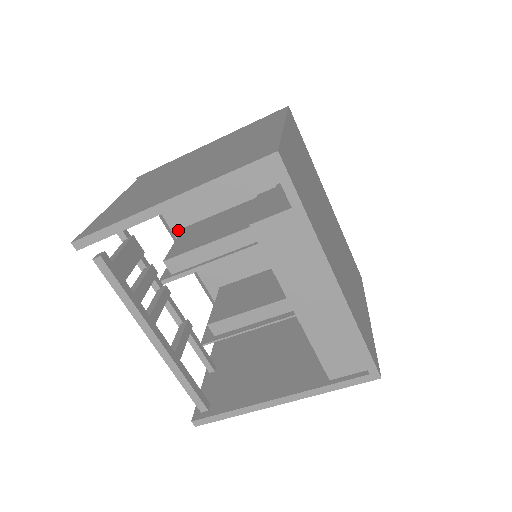
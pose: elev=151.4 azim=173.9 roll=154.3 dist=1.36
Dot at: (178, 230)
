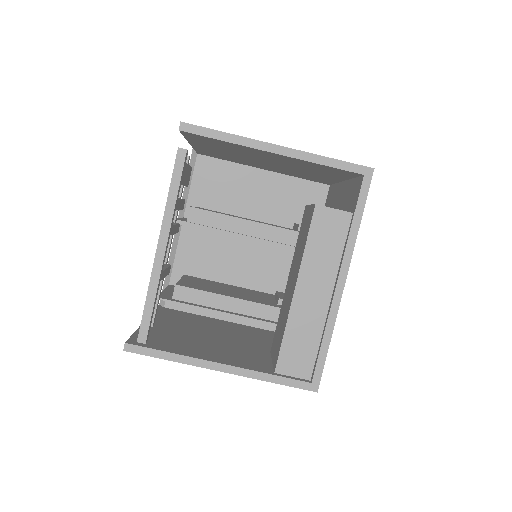
Dot at: (192, 206)
